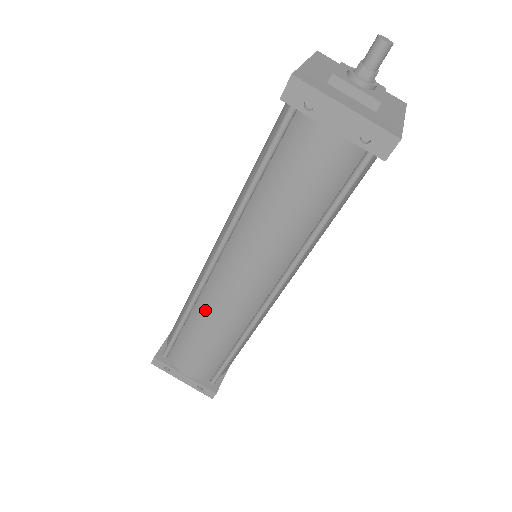
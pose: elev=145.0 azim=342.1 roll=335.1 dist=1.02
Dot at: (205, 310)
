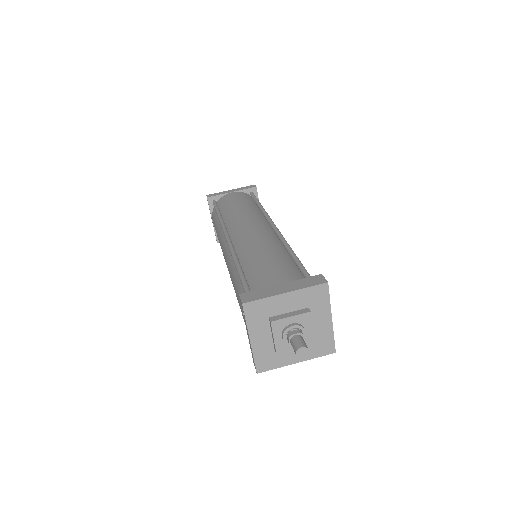
Dot at: (220, 234)
